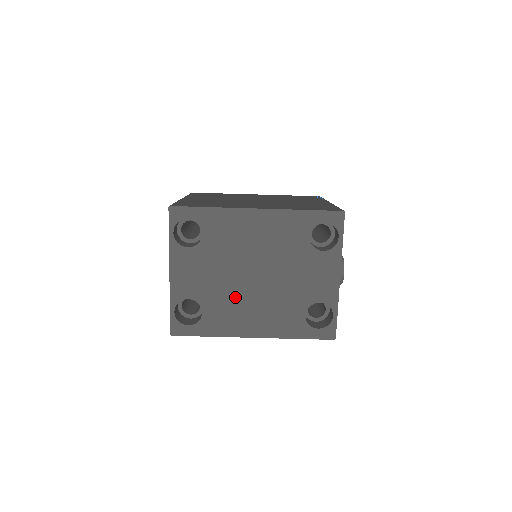
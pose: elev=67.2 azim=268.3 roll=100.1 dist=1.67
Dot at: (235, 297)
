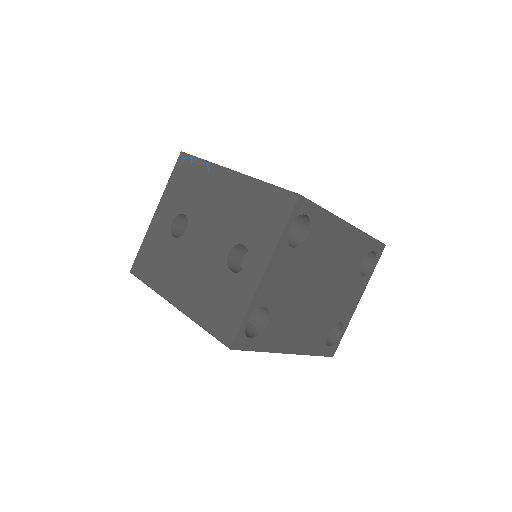
Dot at: (297, 310)
